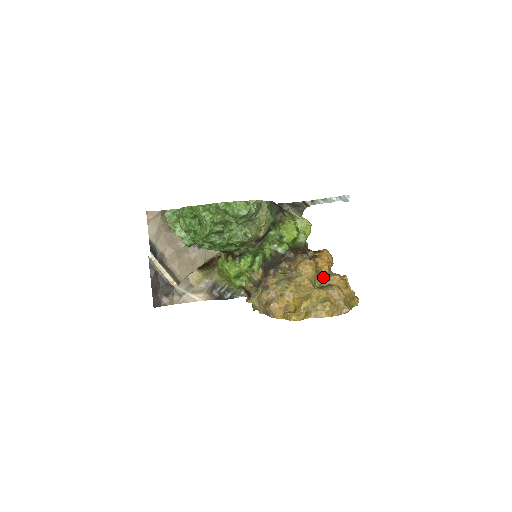
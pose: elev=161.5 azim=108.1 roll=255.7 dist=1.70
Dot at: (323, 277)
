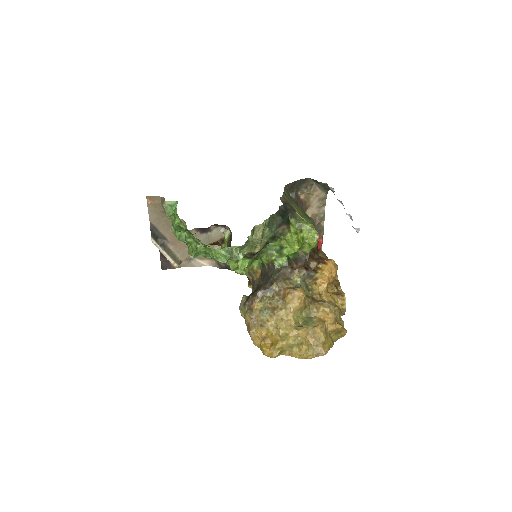
Dot at: (313, 306)
